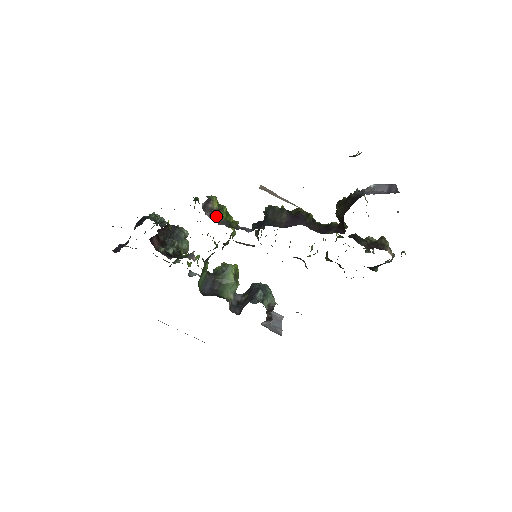
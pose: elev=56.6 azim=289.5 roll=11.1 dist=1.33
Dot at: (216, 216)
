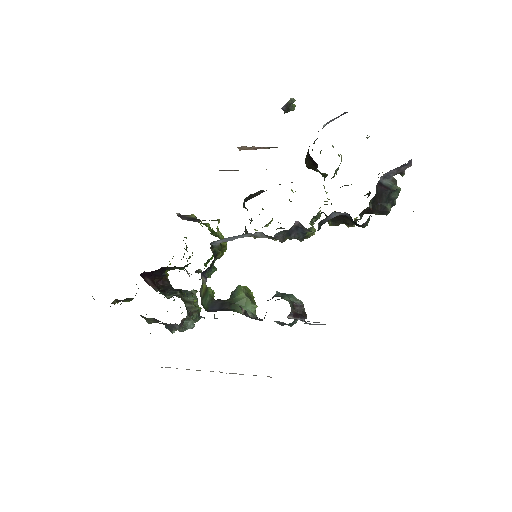
Dot at: (194, 220)
